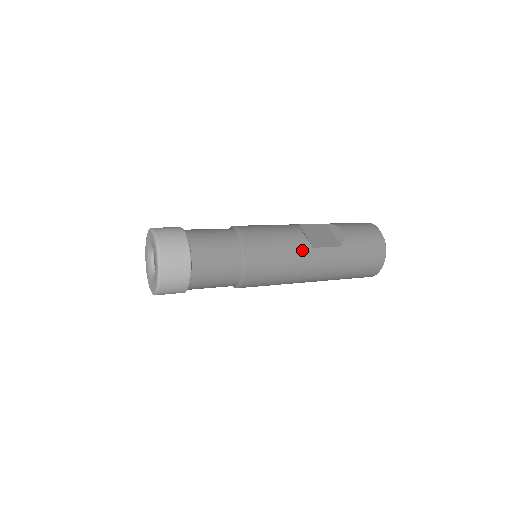
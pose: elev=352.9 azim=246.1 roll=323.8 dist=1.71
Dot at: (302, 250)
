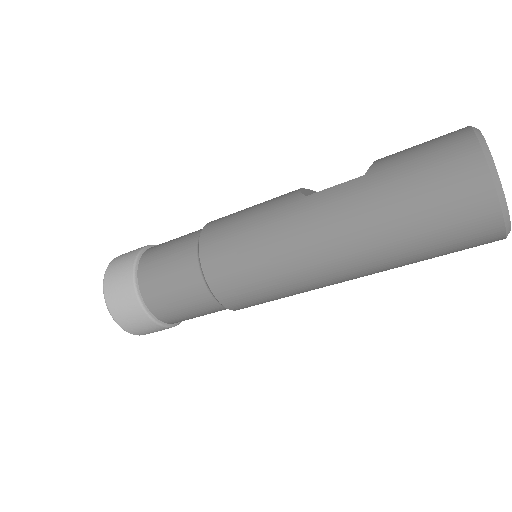
Dot at: (285, 206)
